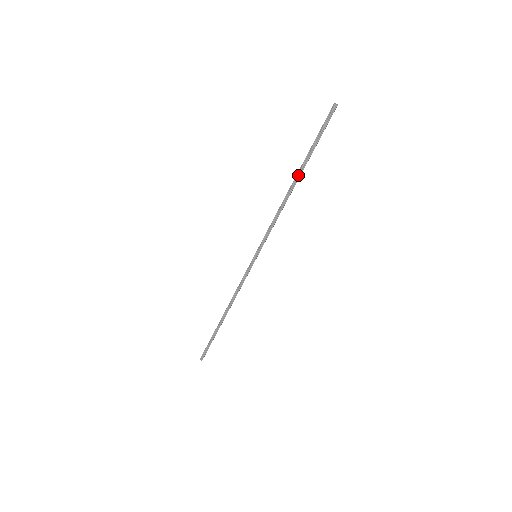
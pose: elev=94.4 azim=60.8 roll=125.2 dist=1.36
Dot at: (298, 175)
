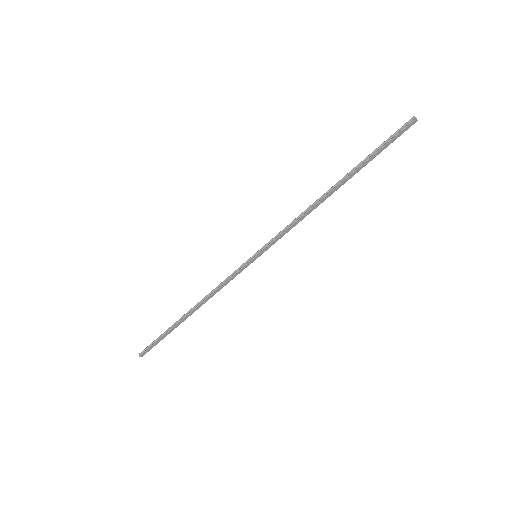
Dot at: (342, 180)
